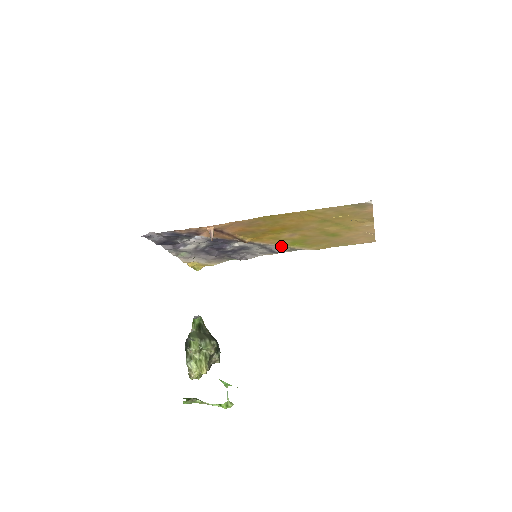
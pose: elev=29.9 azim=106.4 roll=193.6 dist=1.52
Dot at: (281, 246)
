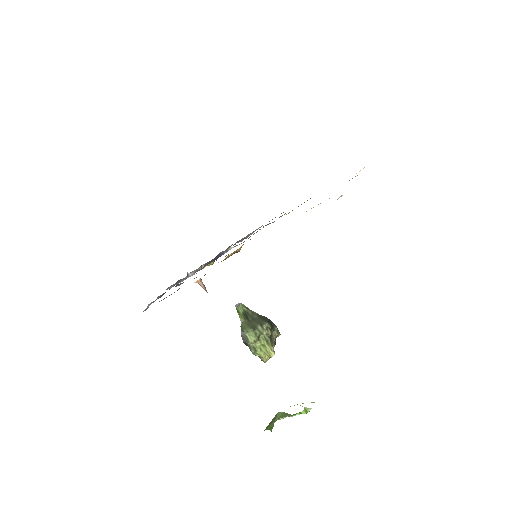
Dot at: occluded
